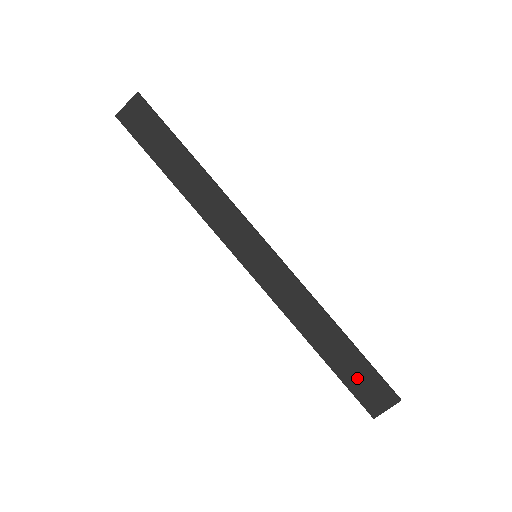
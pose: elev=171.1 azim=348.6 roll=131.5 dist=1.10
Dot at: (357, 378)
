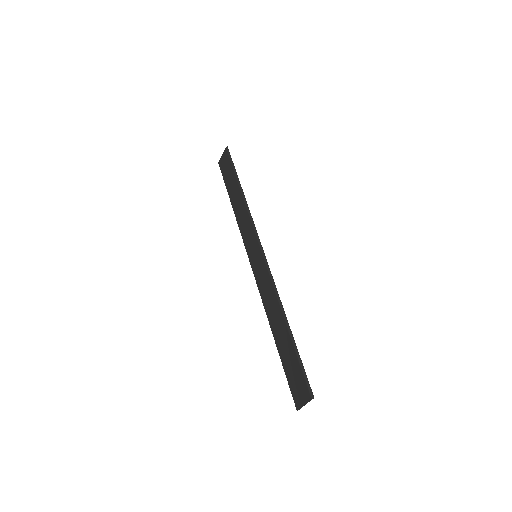
Dot at: (291, 368)
